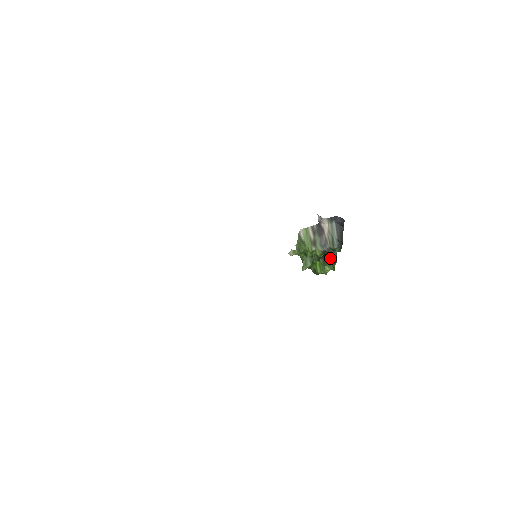
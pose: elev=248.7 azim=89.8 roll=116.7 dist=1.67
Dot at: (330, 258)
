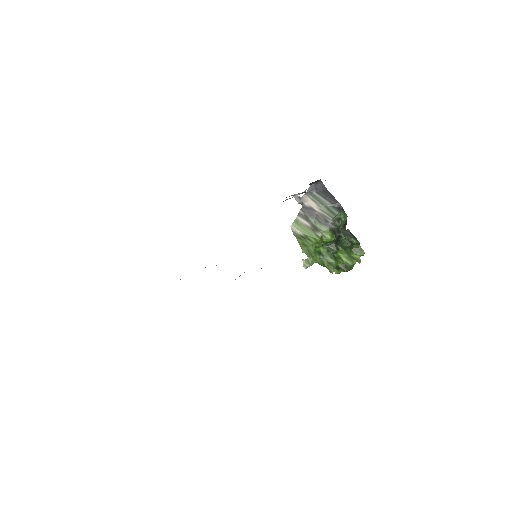
Dot at: (347, 241)
